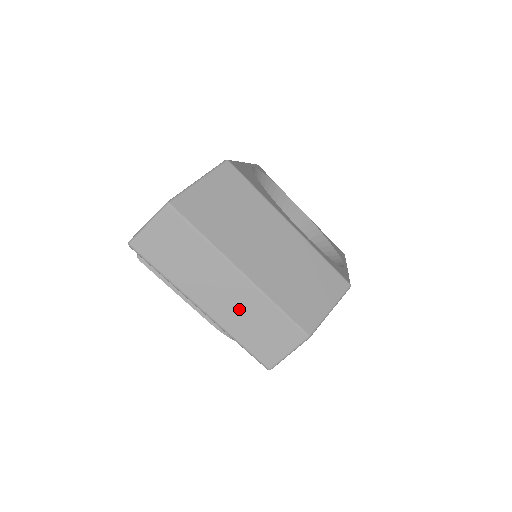
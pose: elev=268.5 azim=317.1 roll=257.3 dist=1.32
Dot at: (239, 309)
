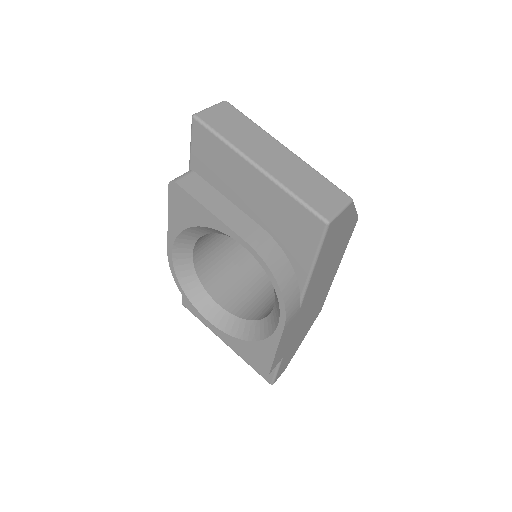
Dot at: (290, 170)
